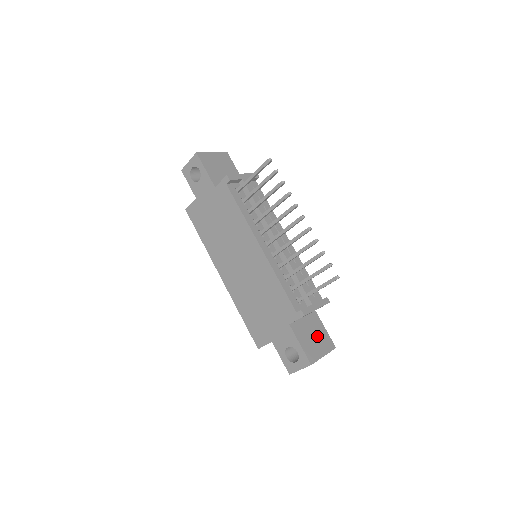
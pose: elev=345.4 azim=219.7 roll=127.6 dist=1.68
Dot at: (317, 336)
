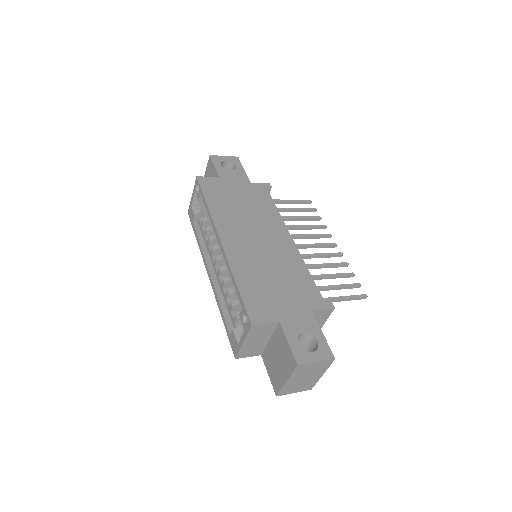
Dot at: occluded
